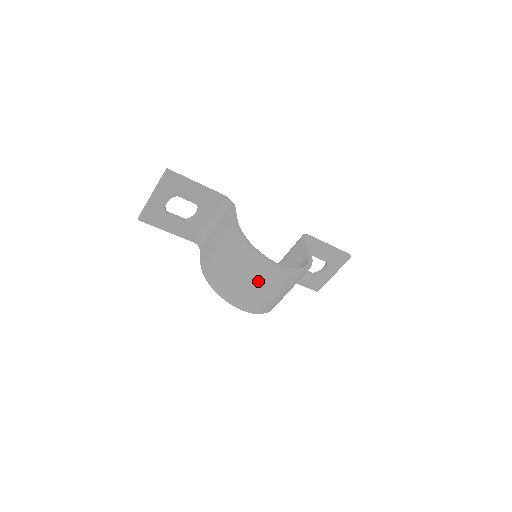
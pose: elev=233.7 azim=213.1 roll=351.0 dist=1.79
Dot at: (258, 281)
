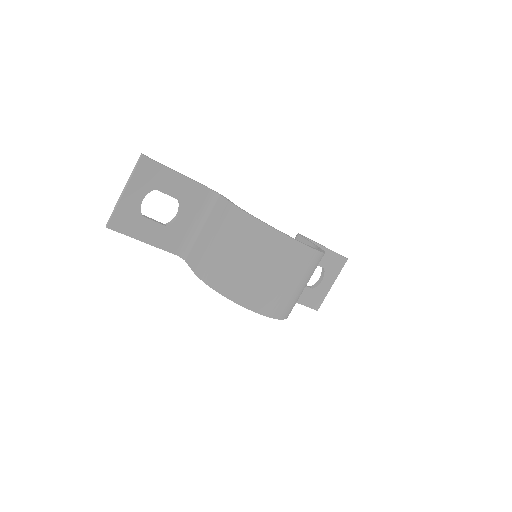
Dot at: (276, 266)
